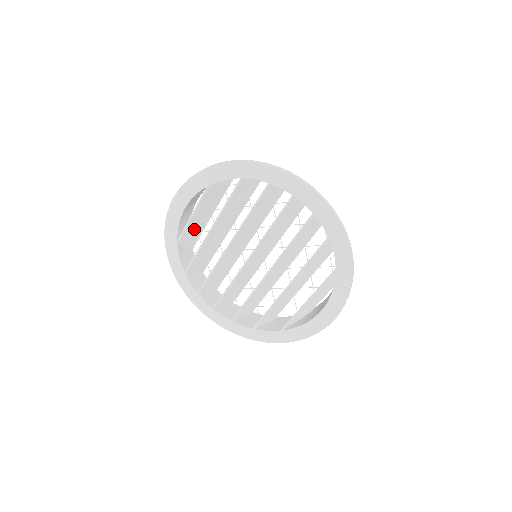
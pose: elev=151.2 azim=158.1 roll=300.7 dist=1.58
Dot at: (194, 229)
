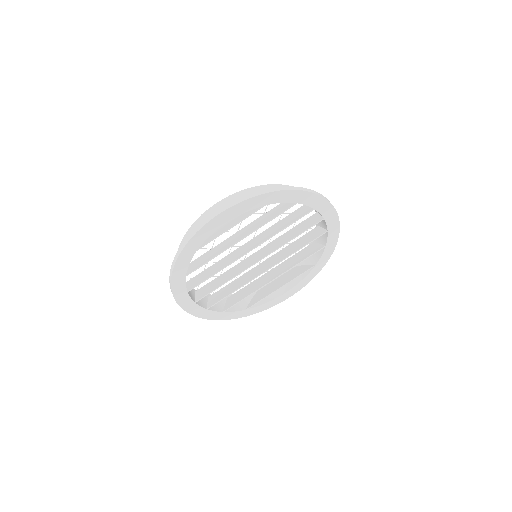
Dot at: (213, 235)
